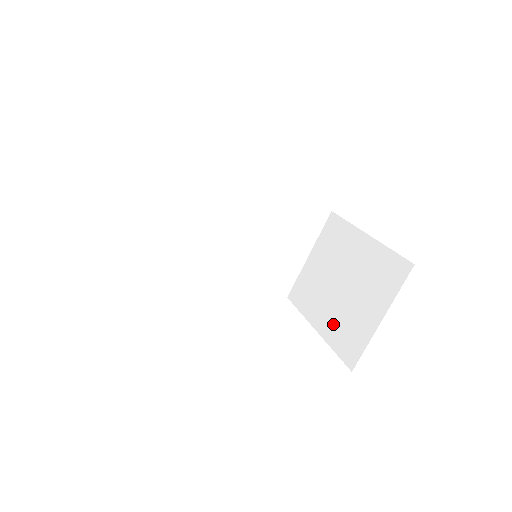
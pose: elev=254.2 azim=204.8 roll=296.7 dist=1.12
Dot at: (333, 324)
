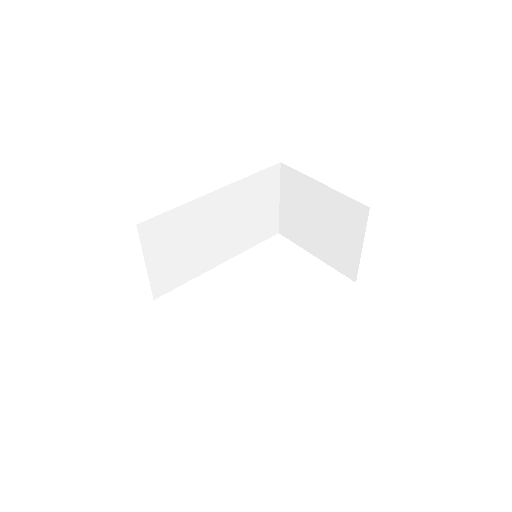
Dot at: (326, 252)
